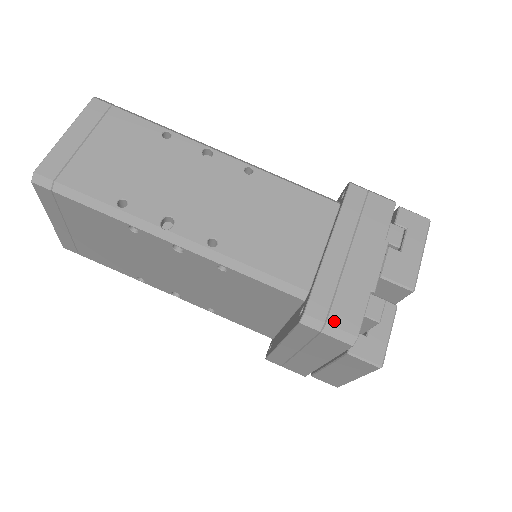
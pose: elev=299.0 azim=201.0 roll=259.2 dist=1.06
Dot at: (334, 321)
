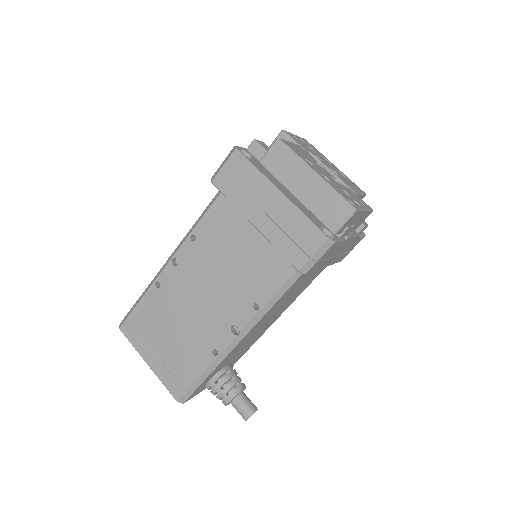
Dot at: occluded
